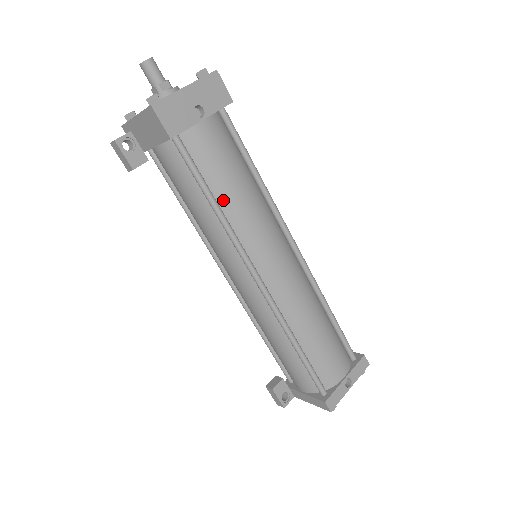
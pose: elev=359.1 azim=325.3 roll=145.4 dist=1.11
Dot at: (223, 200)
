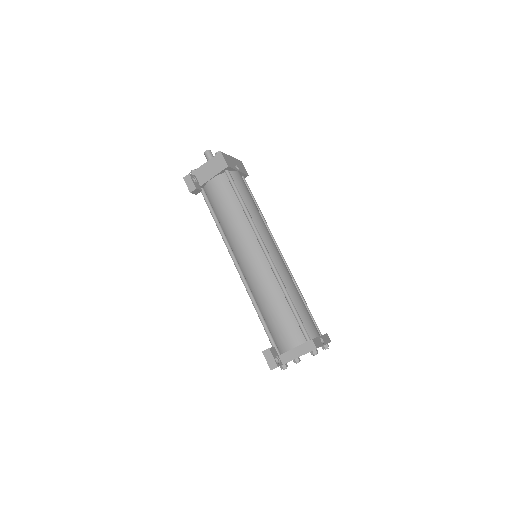
Dot at: (247, 206)
